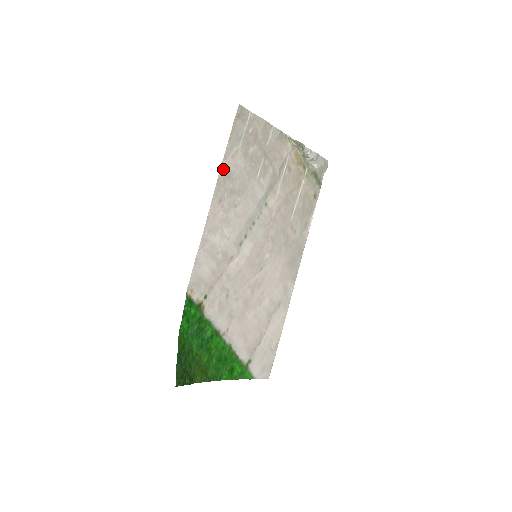
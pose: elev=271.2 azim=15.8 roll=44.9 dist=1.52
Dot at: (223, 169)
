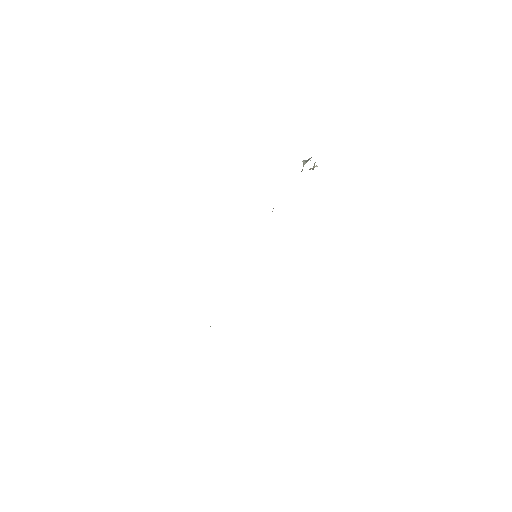
Dot at: occluded
